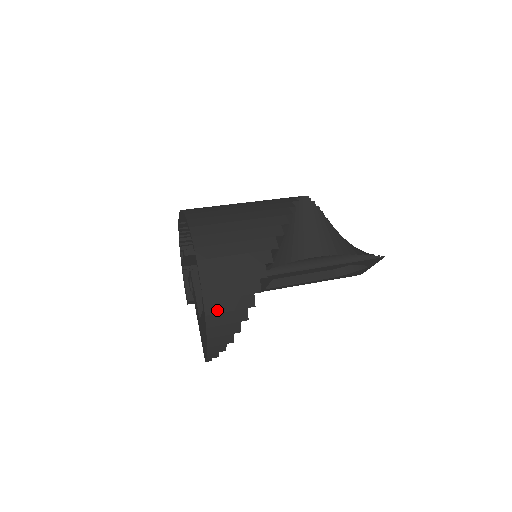
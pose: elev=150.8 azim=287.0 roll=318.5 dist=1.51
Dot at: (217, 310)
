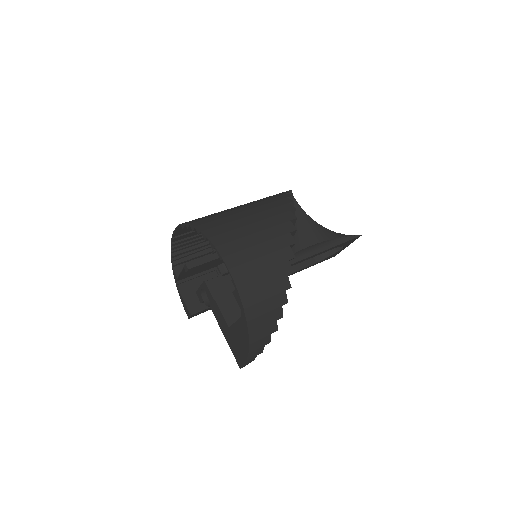
Dot at: (256, 314)
